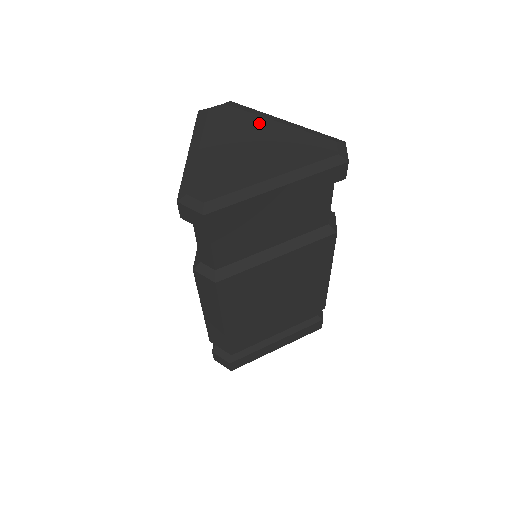
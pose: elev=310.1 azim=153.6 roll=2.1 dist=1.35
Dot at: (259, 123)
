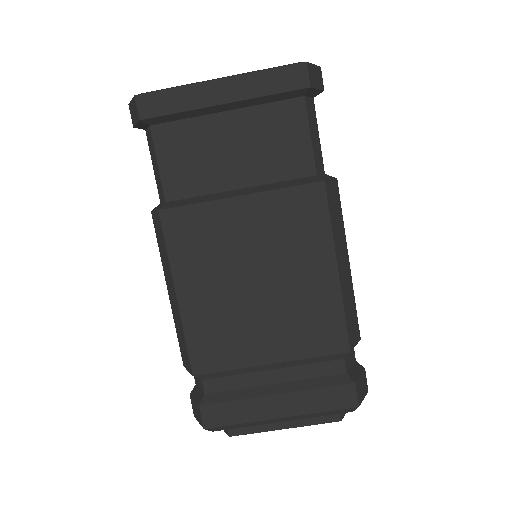
Dot at: occluded
